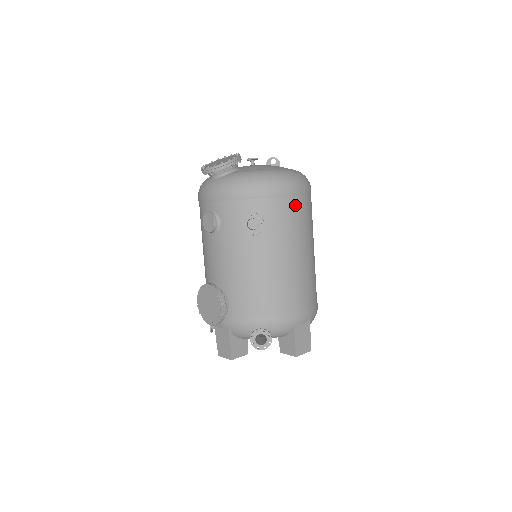
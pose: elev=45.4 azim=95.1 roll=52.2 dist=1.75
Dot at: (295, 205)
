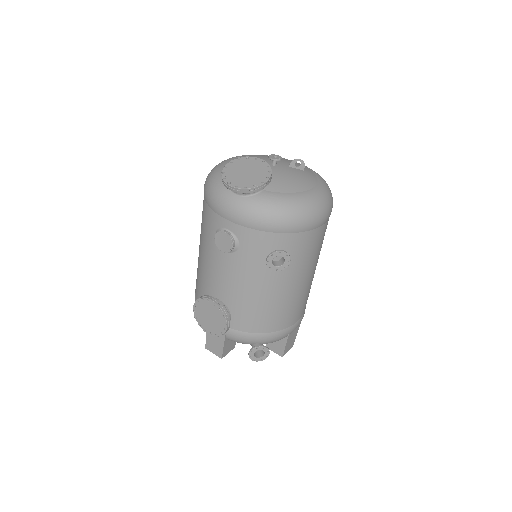
Dot at: (320, 233)
